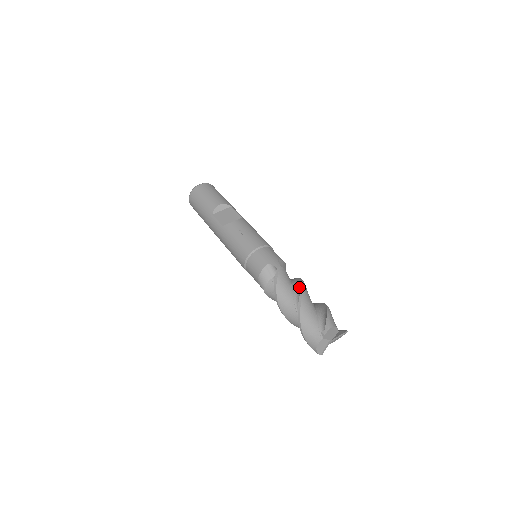
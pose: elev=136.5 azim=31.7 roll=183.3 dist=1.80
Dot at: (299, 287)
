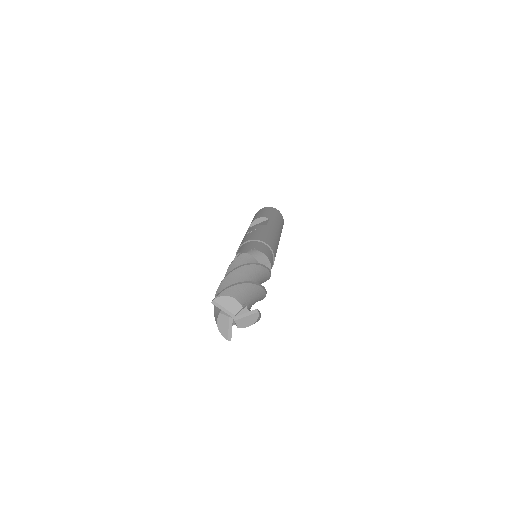
Dot at: occluded
